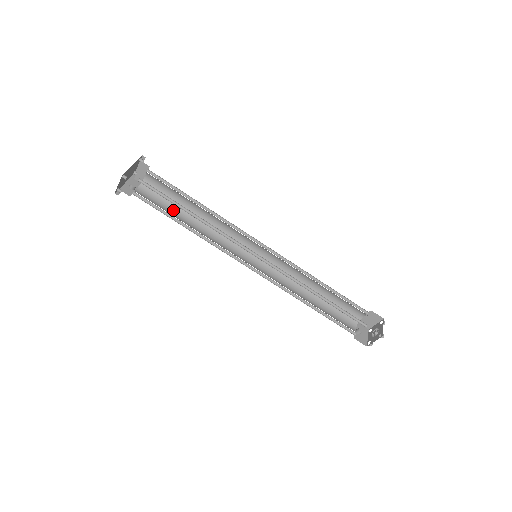
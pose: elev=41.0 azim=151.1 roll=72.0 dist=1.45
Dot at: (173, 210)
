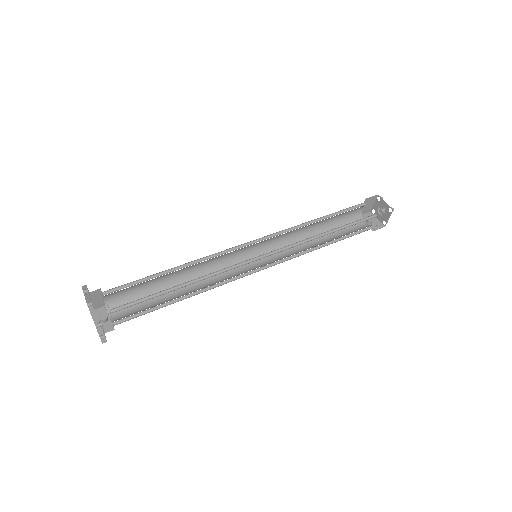
Dot at: (156, 297)
